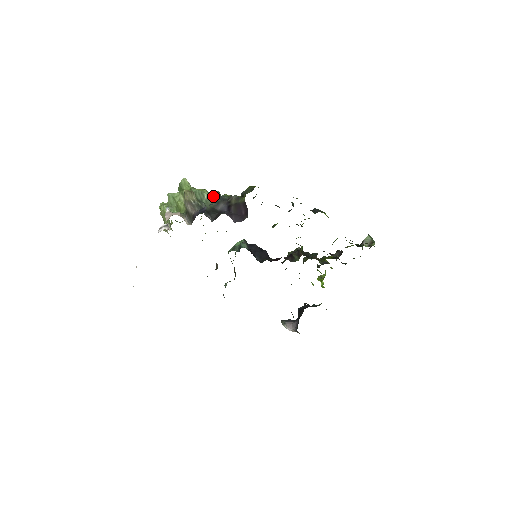
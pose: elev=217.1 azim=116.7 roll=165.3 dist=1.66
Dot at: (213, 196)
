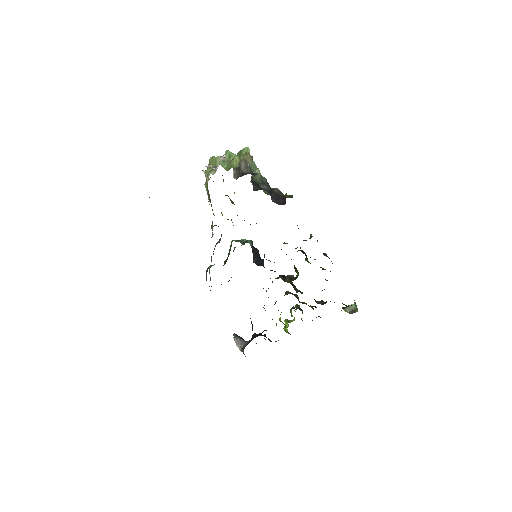
Dot at: (262, 177)
